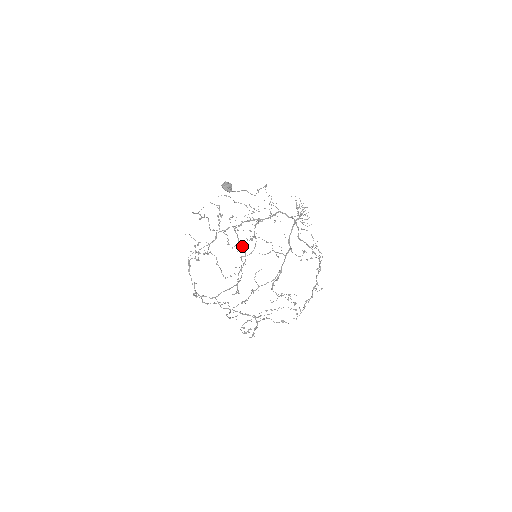
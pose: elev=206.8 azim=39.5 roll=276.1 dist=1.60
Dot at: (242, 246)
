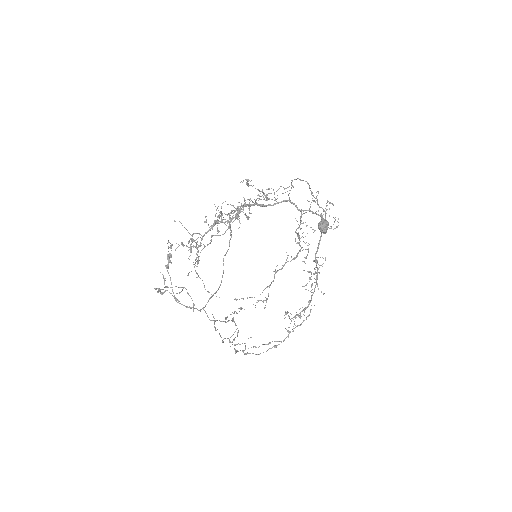
Dot at: occluded
